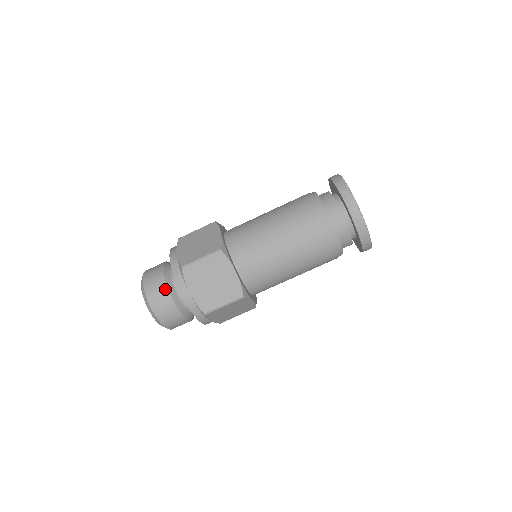
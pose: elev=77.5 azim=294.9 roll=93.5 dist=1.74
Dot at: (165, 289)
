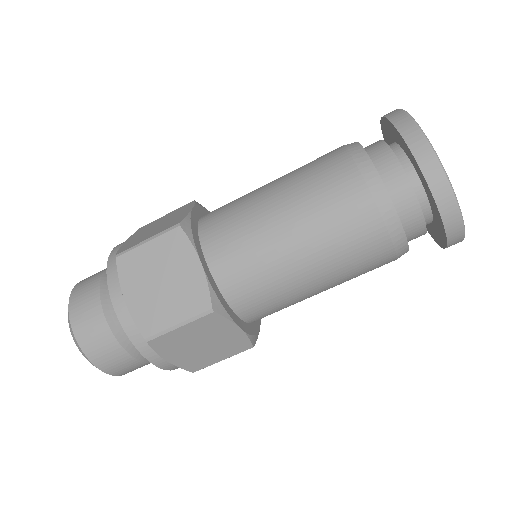
Dot at: (96, 297)
